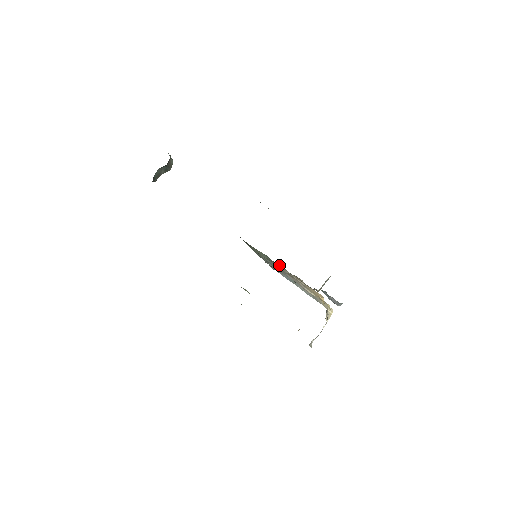
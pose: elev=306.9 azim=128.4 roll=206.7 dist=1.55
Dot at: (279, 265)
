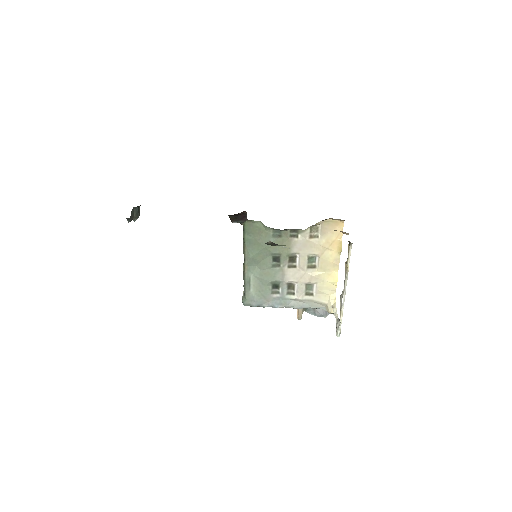
Dot at: (288, 238)
